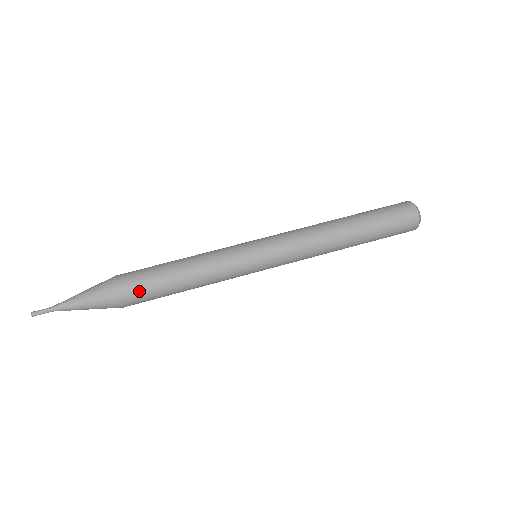
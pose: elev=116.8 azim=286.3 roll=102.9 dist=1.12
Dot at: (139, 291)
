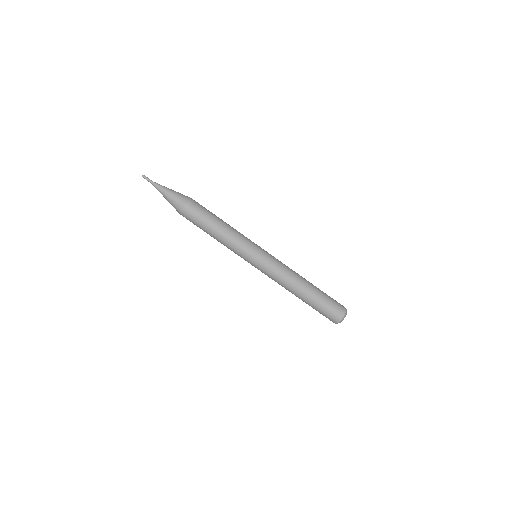
Dot at: (192, 218)
